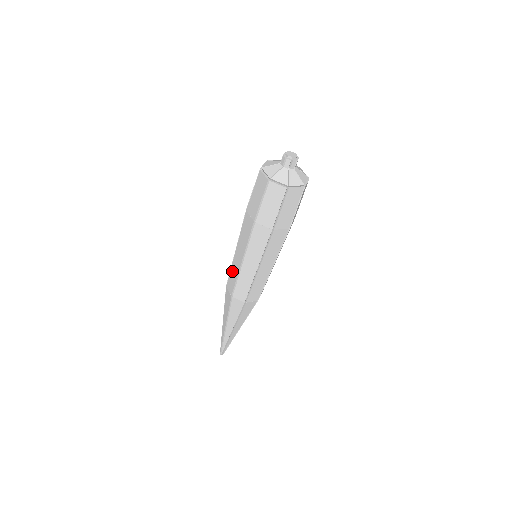
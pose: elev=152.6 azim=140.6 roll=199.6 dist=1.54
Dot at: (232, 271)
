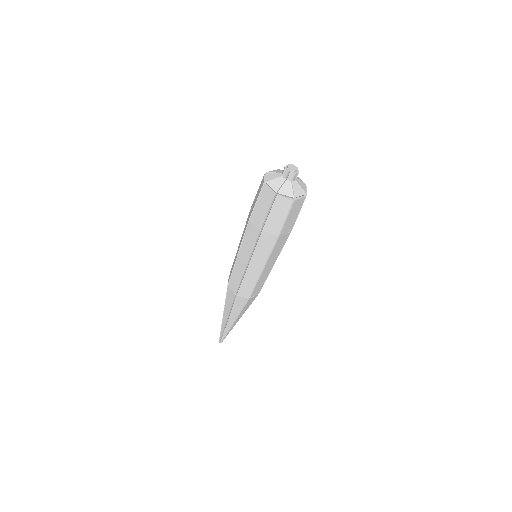
Dot at: (233, 262)
